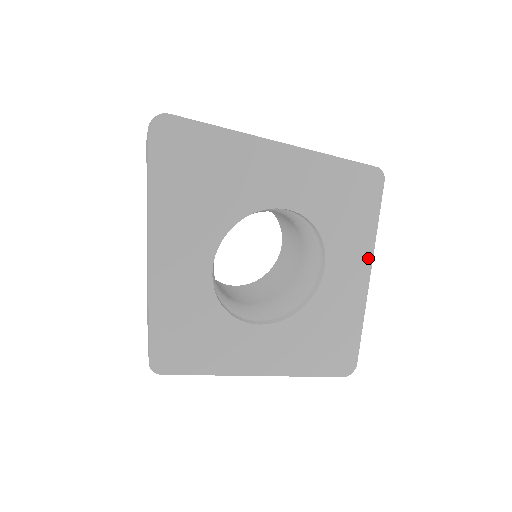
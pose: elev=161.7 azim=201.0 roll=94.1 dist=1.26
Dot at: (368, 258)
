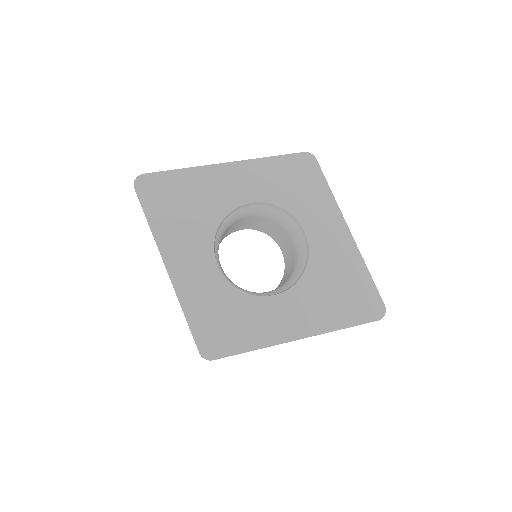
Dot at: (338, 215)
